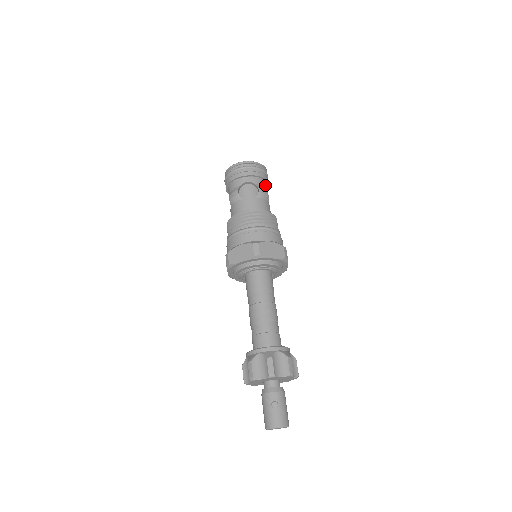
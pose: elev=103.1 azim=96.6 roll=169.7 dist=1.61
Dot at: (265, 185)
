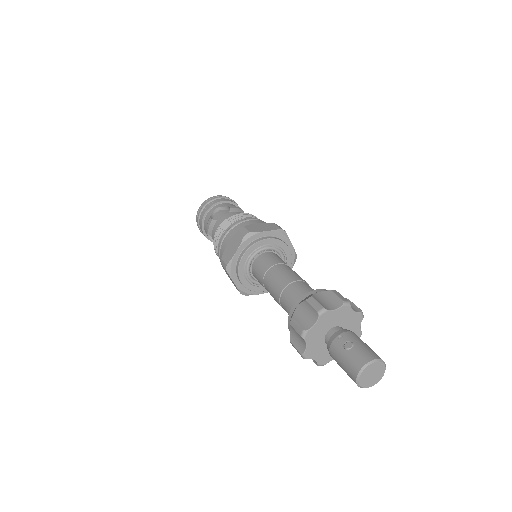
Dot at: occluded
